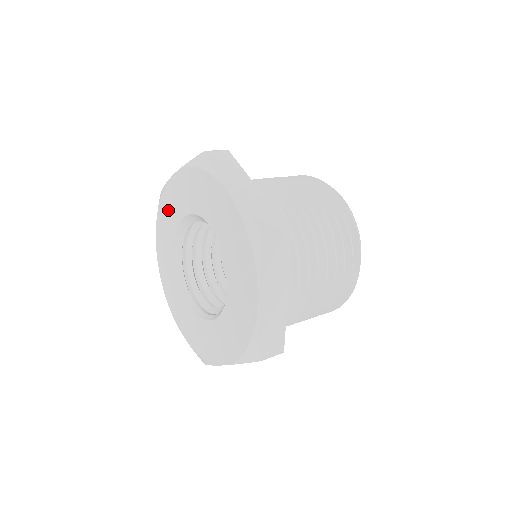
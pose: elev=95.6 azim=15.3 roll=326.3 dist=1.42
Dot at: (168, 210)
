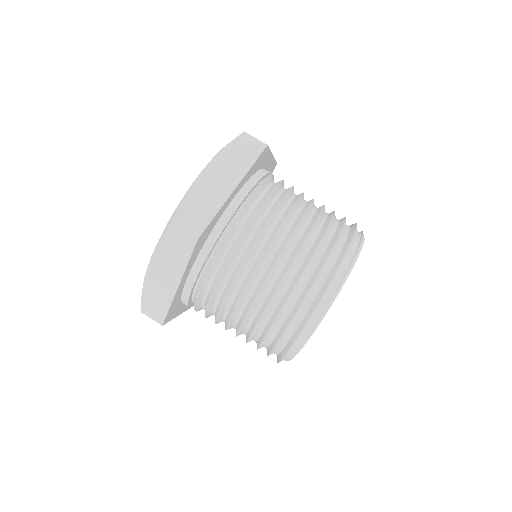
Dot at: occluded
